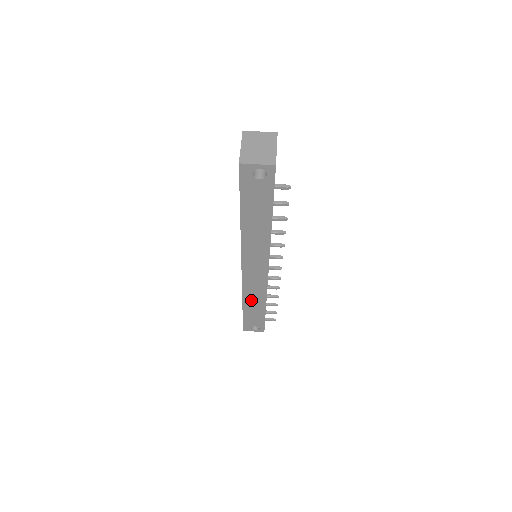
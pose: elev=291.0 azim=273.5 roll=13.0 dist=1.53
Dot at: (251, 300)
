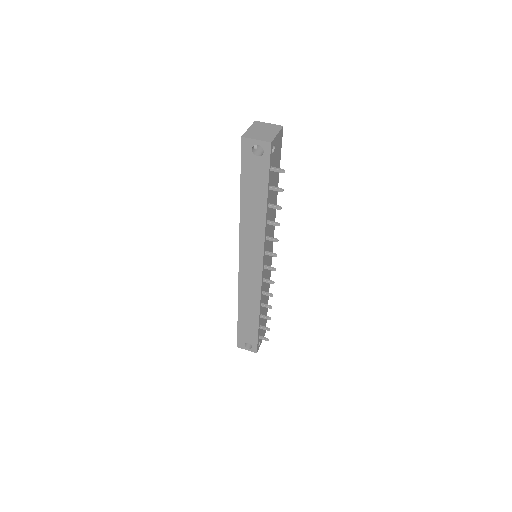
Dot at: (246, 305)
